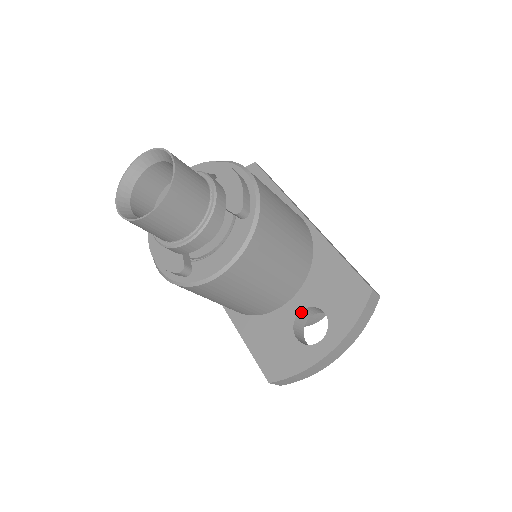
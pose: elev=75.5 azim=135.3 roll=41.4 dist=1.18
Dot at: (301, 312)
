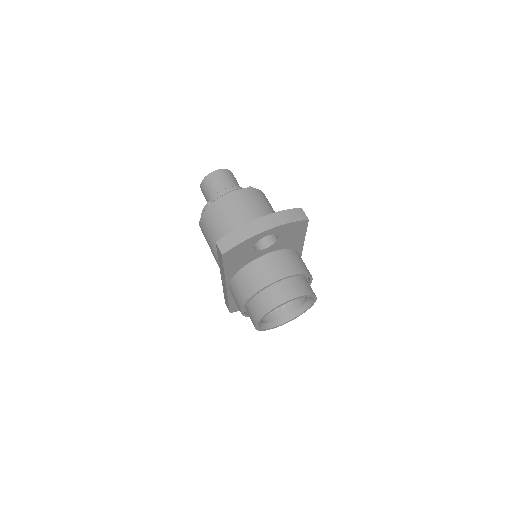
Dot at: occluded
